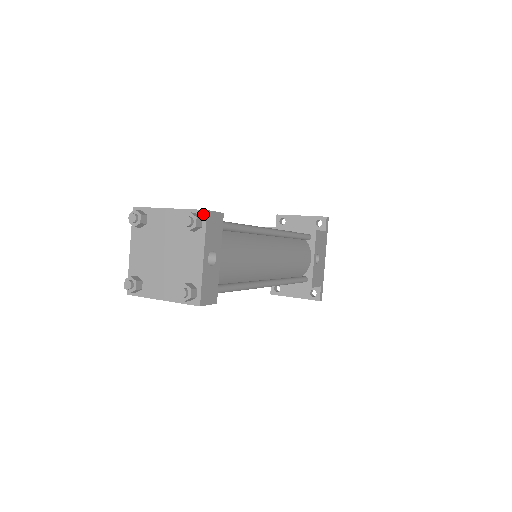
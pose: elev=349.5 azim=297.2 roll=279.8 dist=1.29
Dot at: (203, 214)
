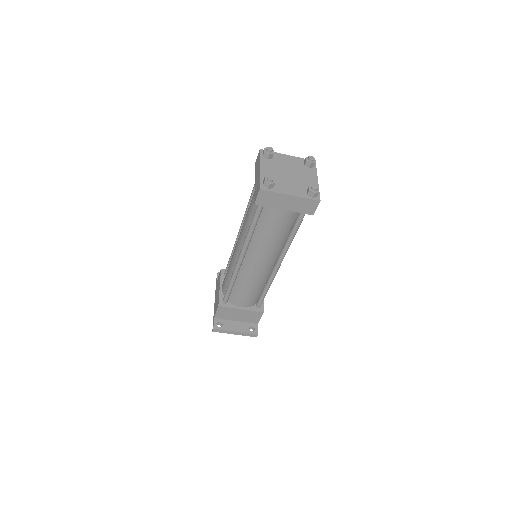
Dot at: occluded
